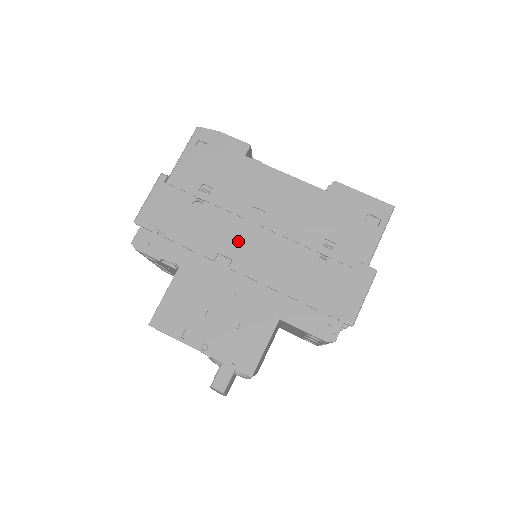
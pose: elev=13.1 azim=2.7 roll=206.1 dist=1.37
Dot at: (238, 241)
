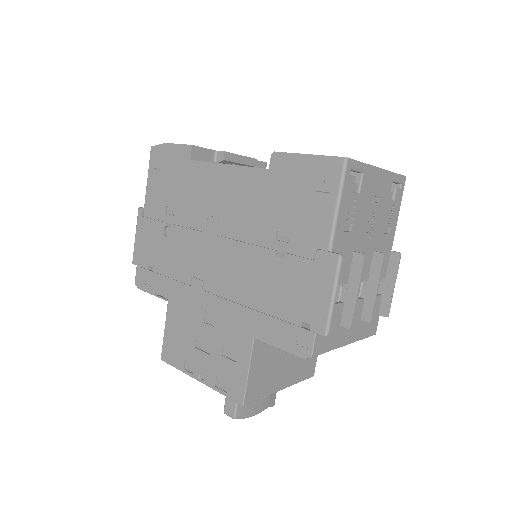
Dot at: (203, 259)
